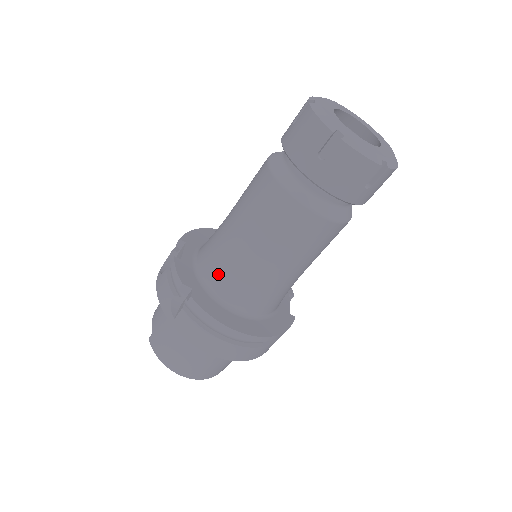
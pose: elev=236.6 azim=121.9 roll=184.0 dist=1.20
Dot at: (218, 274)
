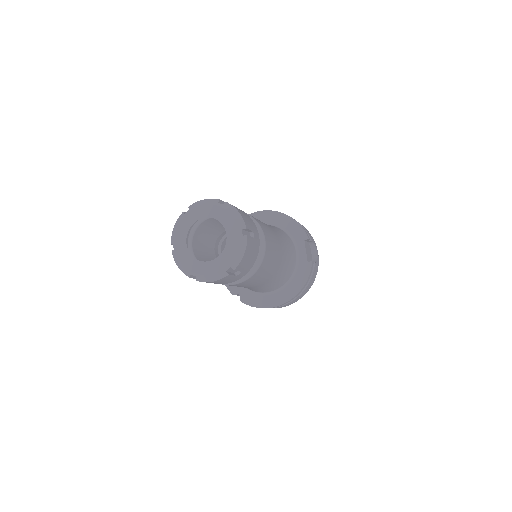
Dot at: occluded
